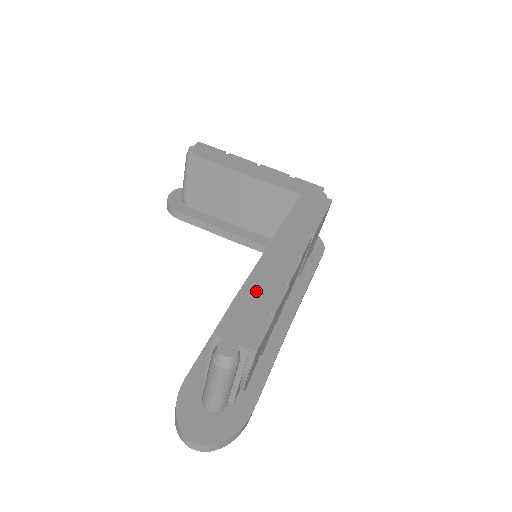
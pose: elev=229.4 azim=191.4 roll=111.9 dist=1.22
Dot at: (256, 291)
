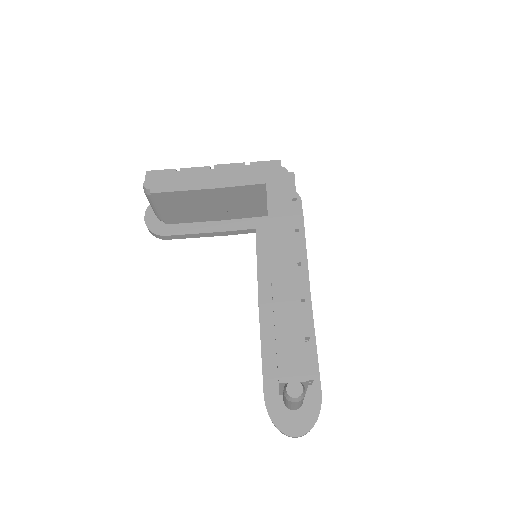
Dot at: (286, 323)
